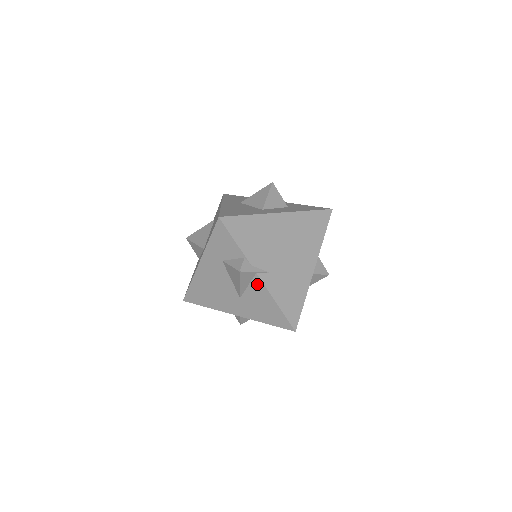
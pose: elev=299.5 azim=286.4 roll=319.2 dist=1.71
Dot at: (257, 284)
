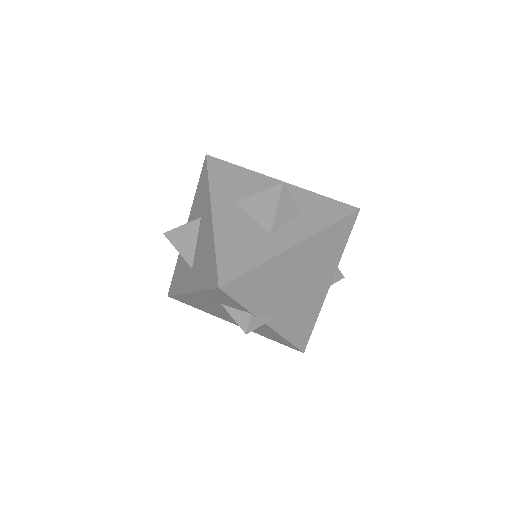
Dot at: (264, 326)
